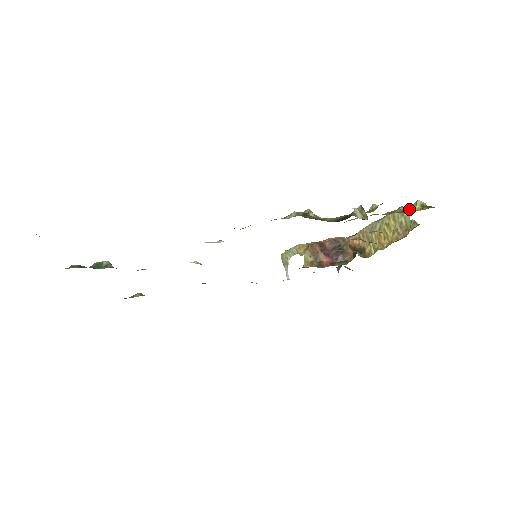
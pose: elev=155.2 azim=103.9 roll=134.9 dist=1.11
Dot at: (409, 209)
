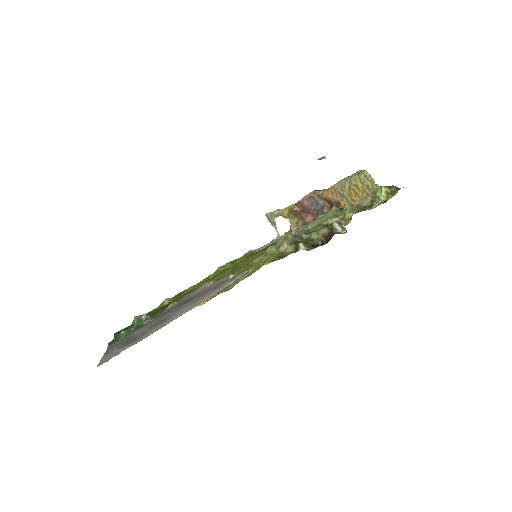
Dot at: (376, 196)
